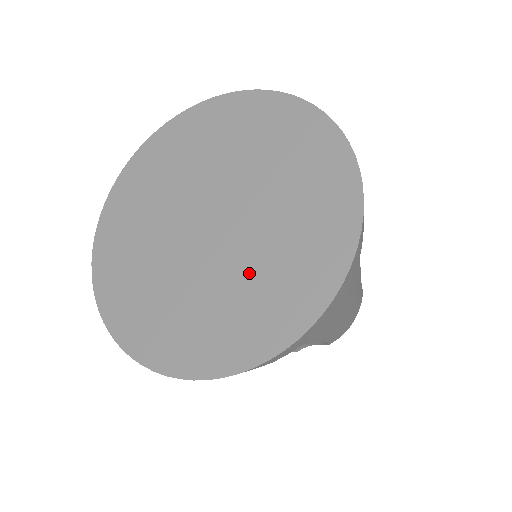
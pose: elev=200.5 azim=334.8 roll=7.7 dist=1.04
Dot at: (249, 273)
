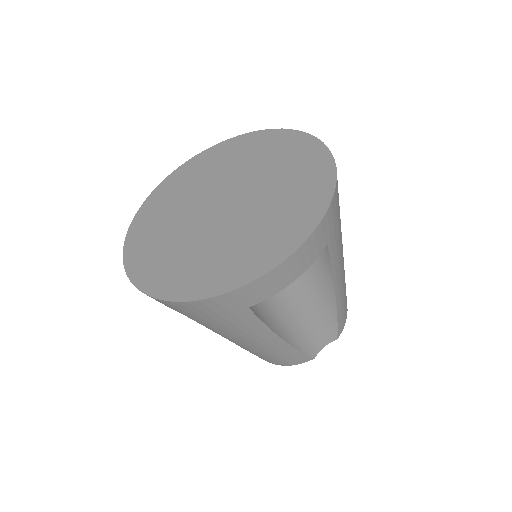
Dot at: (269, 207)
